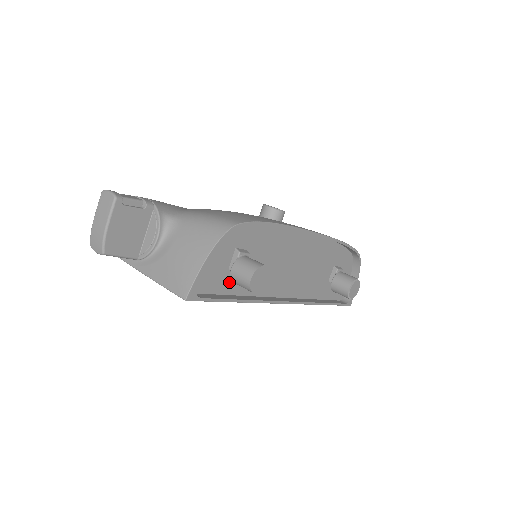
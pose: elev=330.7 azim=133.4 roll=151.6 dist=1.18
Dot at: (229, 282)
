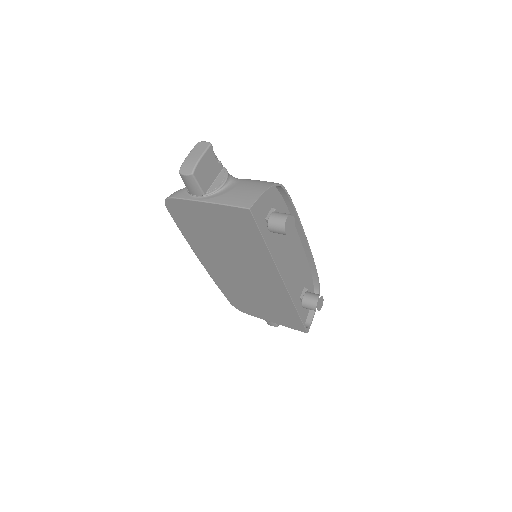
Dot at: (262, 230)
